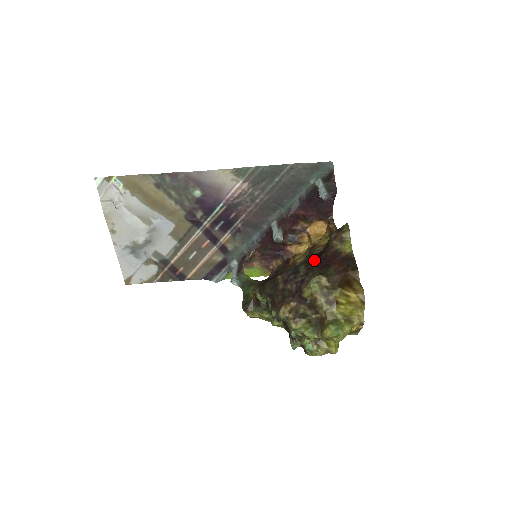
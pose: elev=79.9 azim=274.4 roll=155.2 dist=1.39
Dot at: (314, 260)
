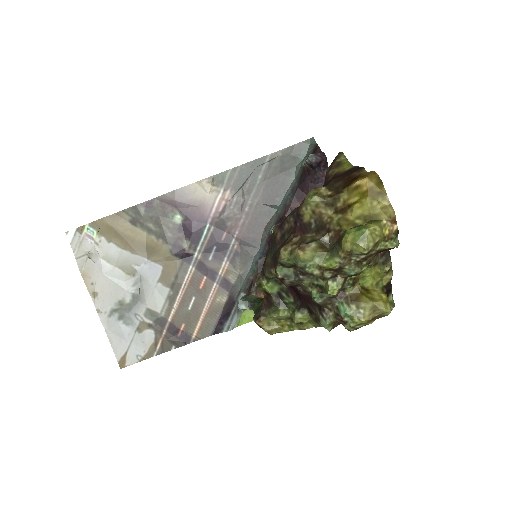
Dot at: occluded
